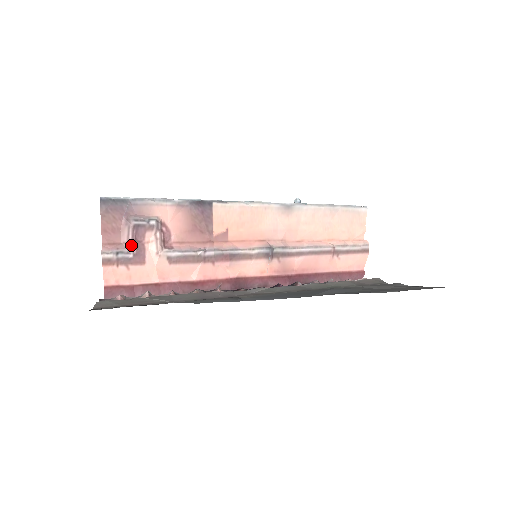
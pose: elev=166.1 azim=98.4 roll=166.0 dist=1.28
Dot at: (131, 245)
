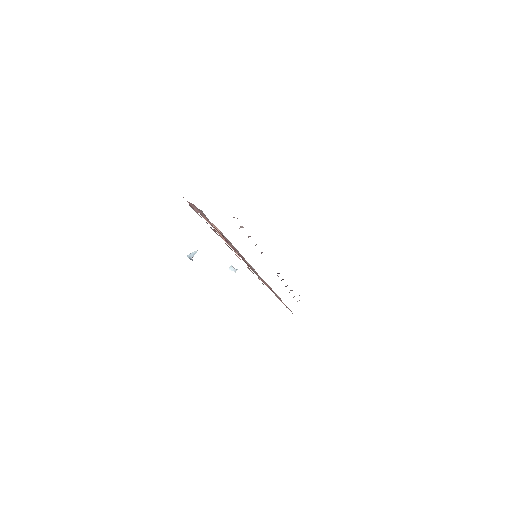
Dot at: occluded
